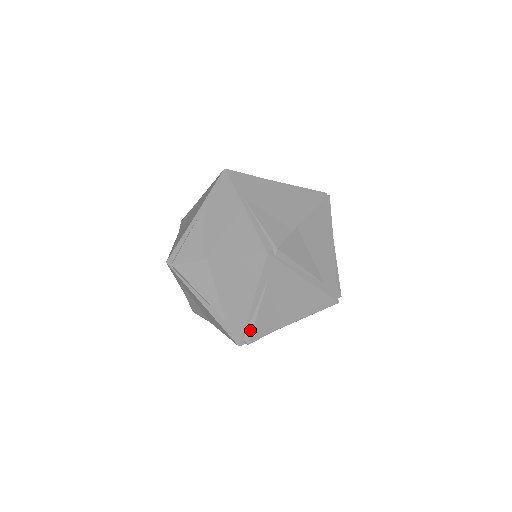
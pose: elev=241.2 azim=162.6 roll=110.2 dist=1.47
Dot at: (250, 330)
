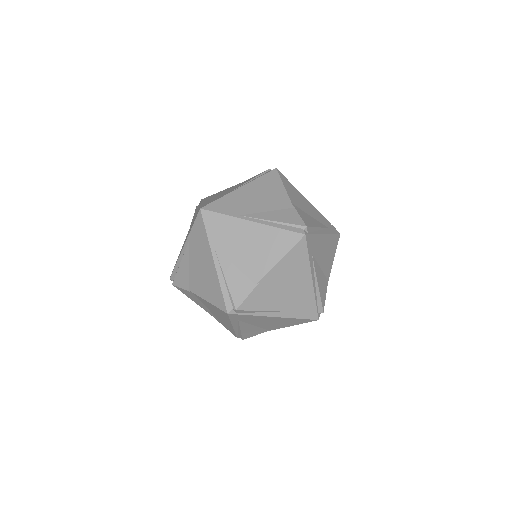
Dot at: (240, 335)
